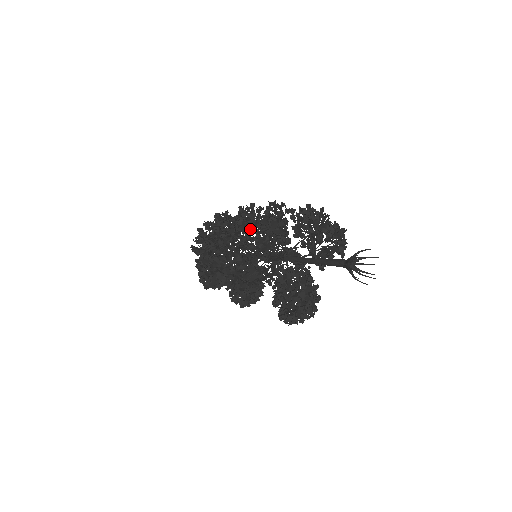
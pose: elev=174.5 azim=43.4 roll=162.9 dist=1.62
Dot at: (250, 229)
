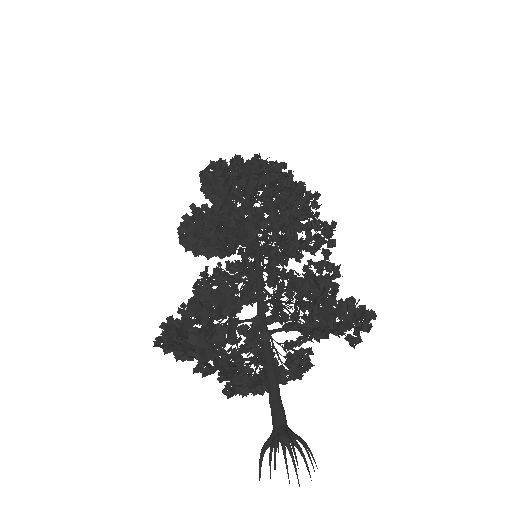
Dot at: (223, 244)
